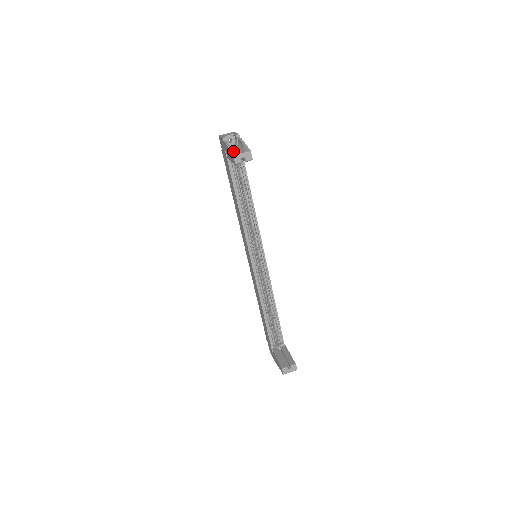
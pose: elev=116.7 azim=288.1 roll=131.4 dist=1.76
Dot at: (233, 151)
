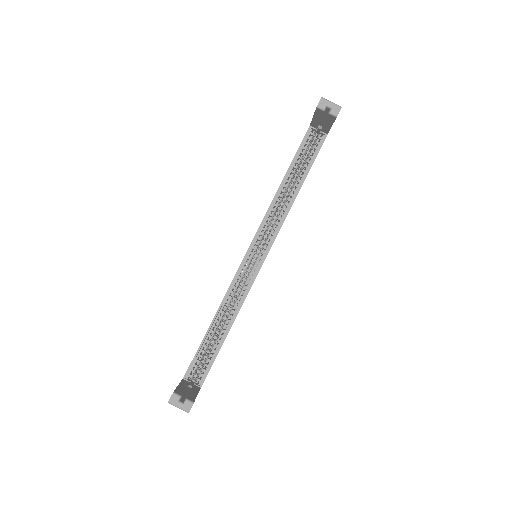
Dot at: occluded
